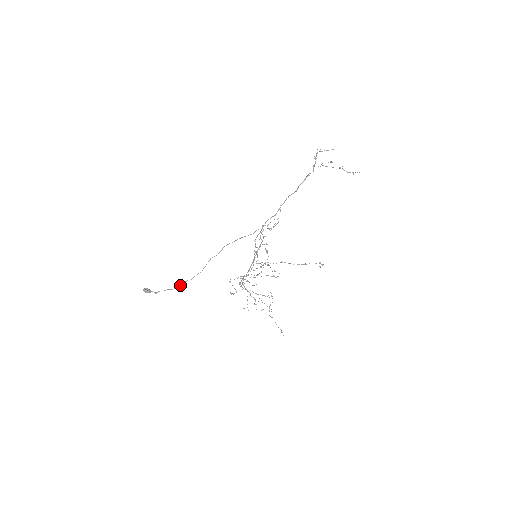
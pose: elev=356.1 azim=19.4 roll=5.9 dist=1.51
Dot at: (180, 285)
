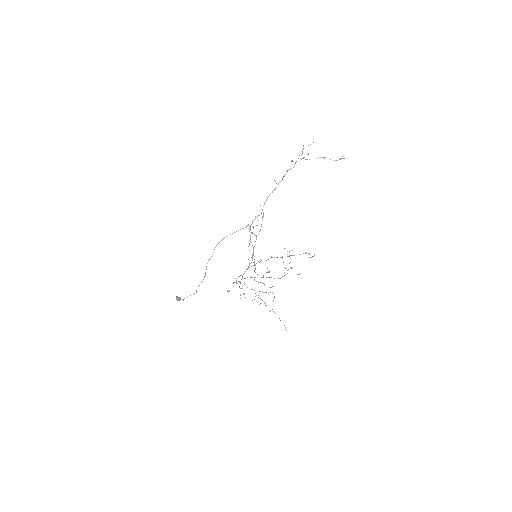
Dot at: (196, 290)
